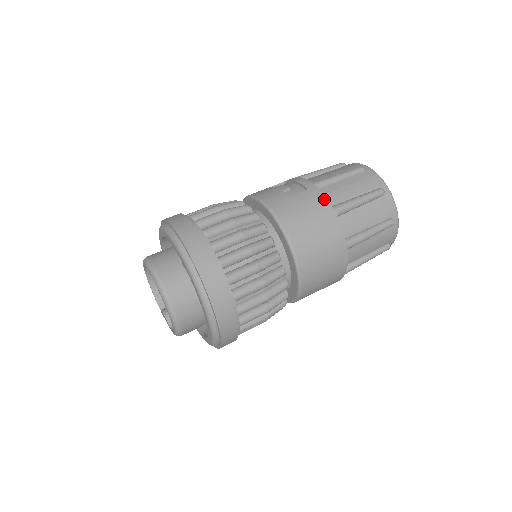
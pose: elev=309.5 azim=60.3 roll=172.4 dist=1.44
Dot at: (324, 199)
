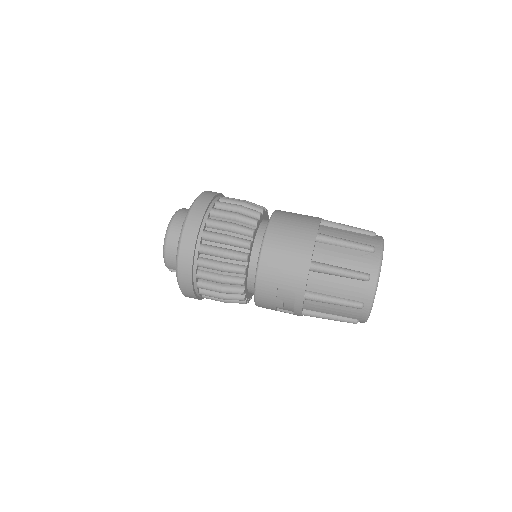
Dot at: occluded
